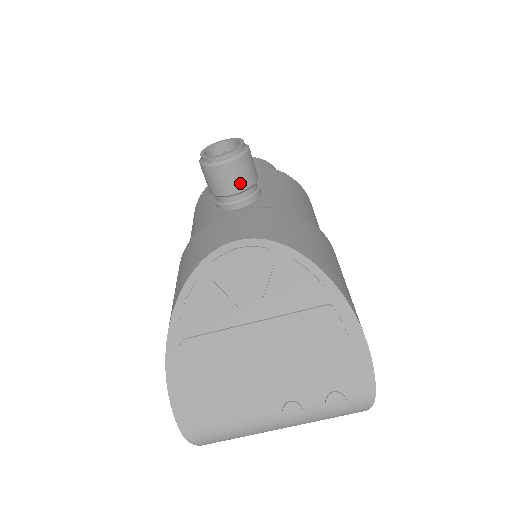
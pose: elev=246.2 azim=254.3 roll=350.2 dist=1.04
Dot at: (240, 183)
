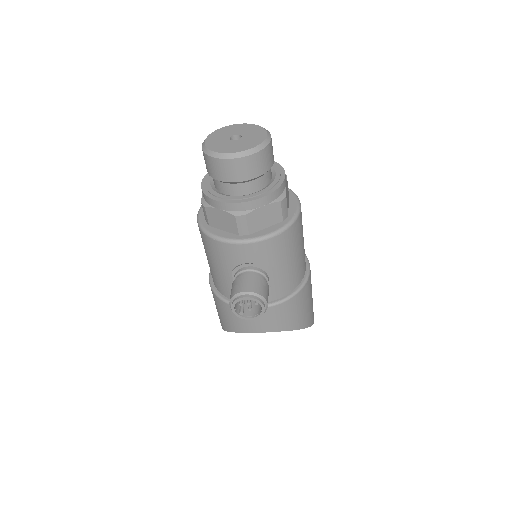
Dot at: occluded
